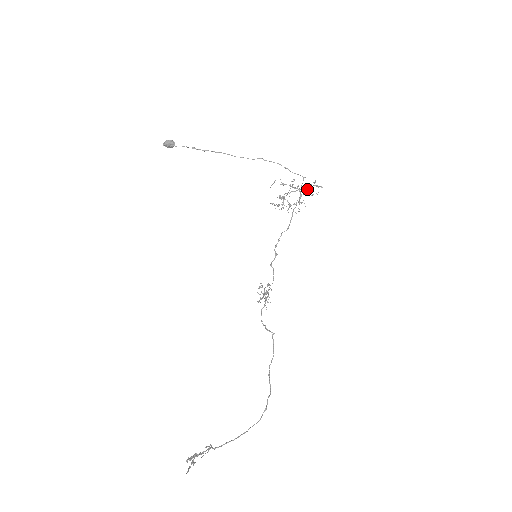
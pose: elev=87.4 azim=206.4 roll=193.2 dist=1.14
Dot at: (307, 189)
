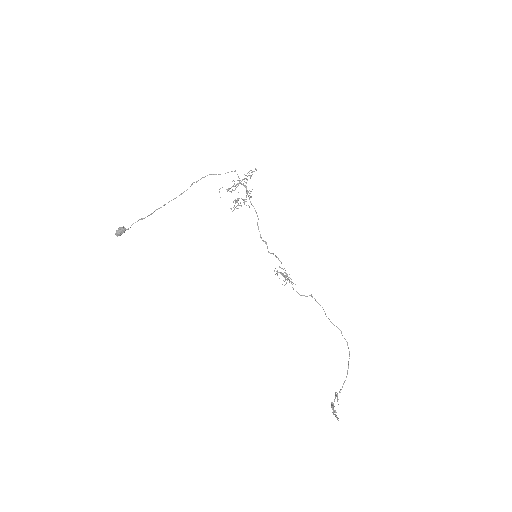
Dot at: (246, 179)
